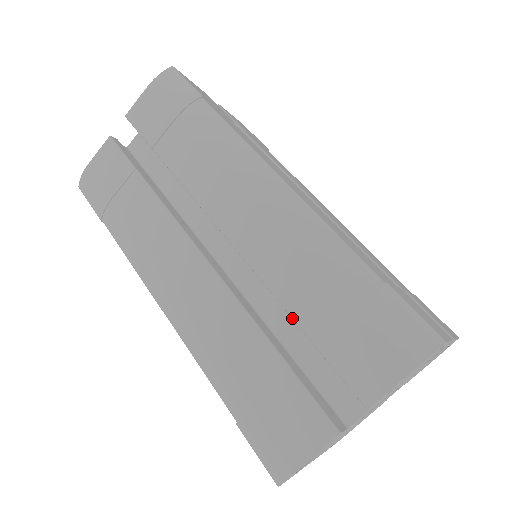
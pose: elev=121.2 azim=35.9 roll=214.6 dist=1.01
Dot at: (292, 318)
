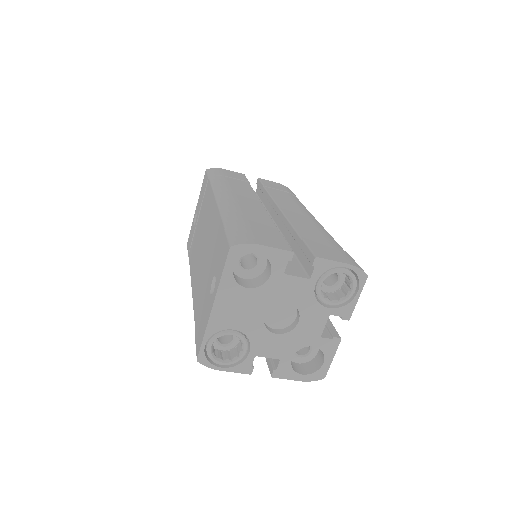
Dot at: (296, 231)
